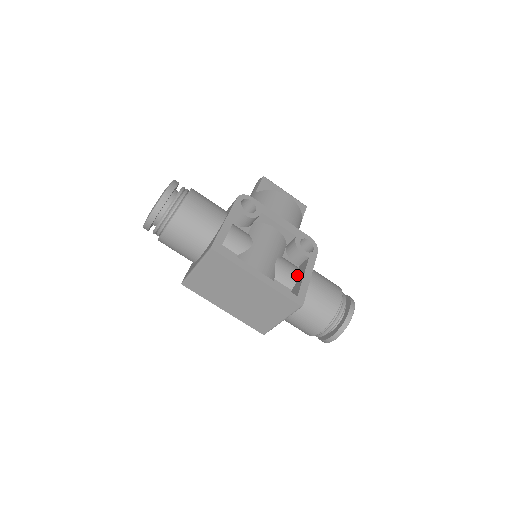
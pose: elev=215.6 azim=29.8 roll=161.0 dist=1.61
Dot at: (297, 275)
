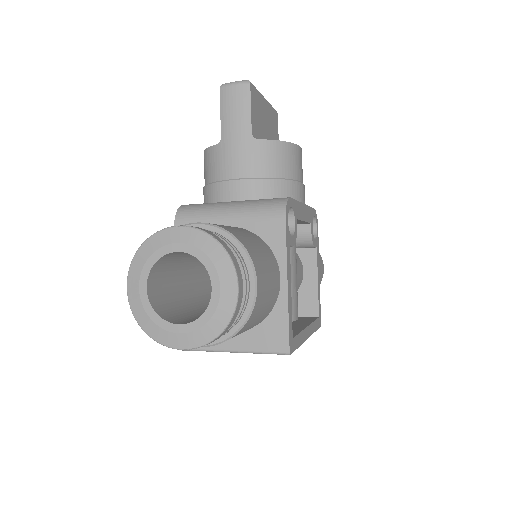
Dot at: (303, 272)
